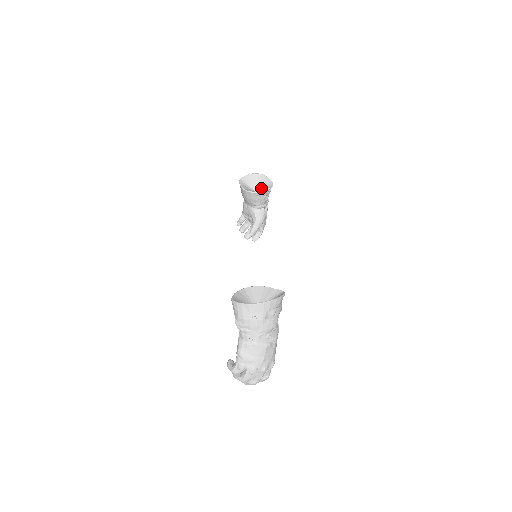
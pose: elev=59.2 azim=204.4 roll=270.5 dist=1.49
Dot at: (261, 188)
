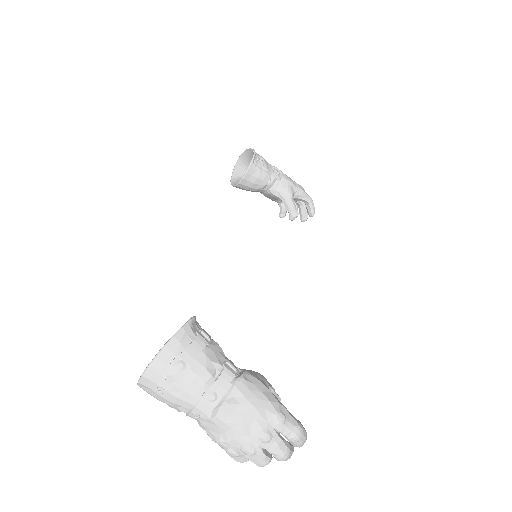
Dot at: occluded
